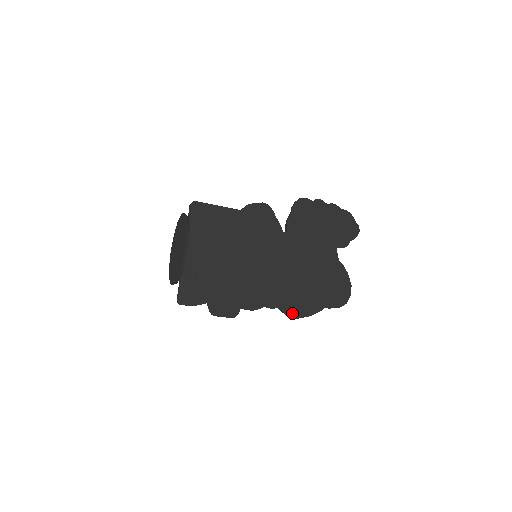
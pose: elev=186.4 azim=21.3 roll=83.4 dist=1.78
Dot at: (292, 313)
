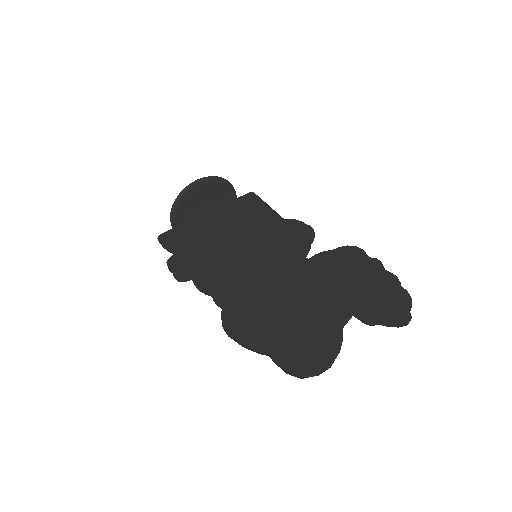
Dot at: (228, 323)
